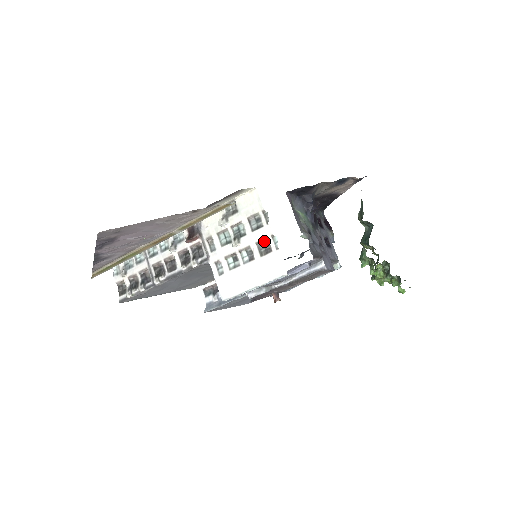
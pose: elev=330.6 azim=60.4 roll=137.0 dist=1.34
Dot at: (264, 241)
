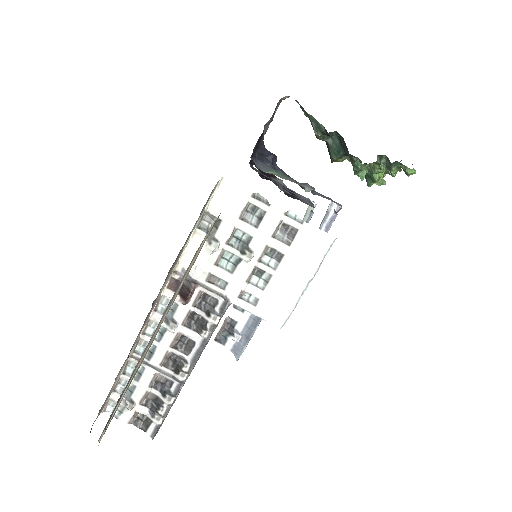
Dot at: (279, 227)
